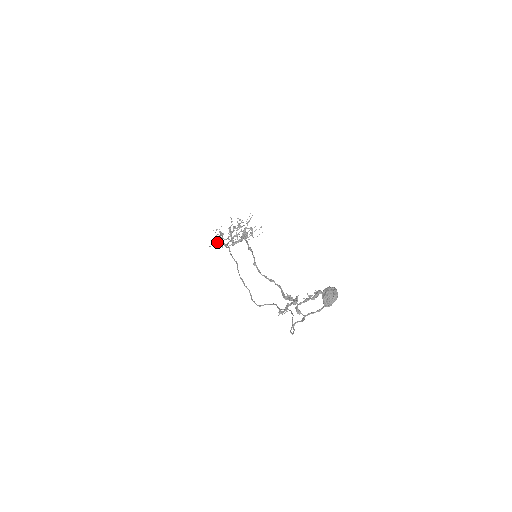
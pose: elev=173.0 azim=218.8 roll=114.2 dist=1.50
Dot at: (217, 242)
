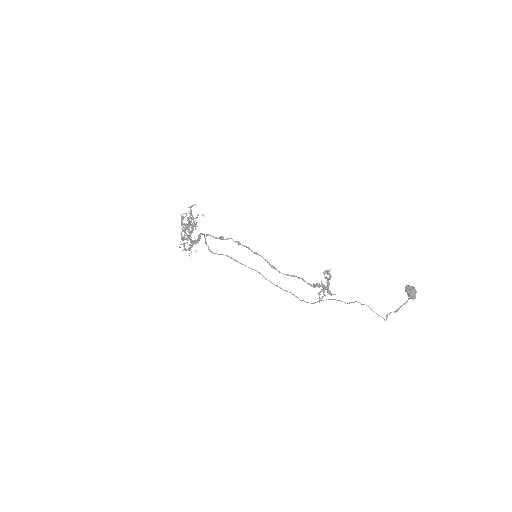
Dot at: (190, 249)
